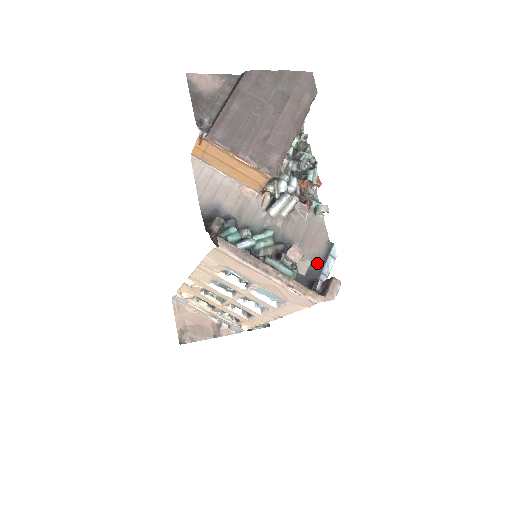
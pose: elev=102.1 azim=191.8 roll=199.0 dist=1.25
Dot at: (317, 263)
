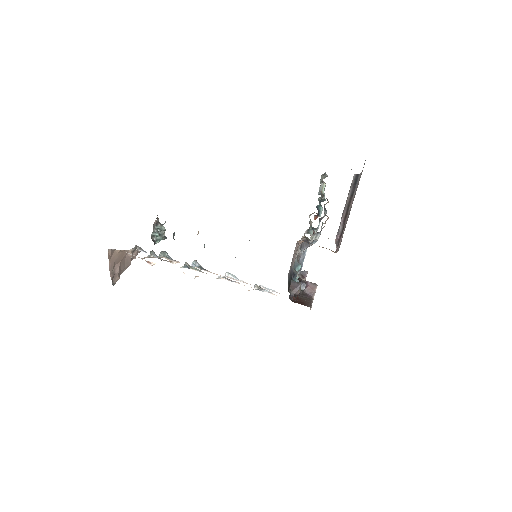
Dot at: occluded
